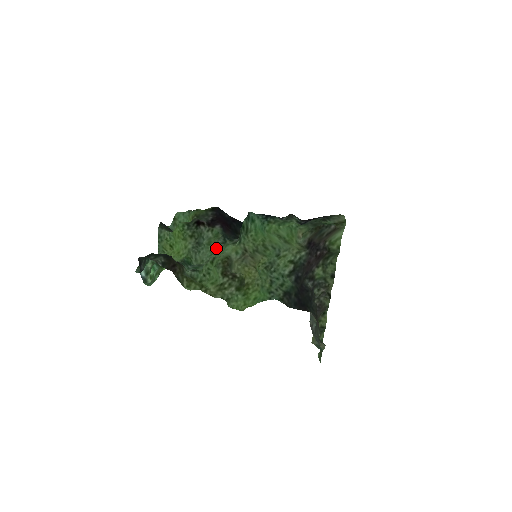
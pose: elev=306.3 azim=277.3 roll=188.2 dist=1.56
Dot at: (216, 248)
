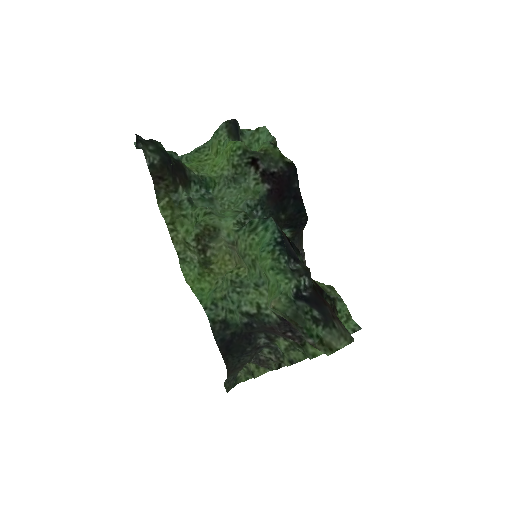
Dot at: (241, 203)
